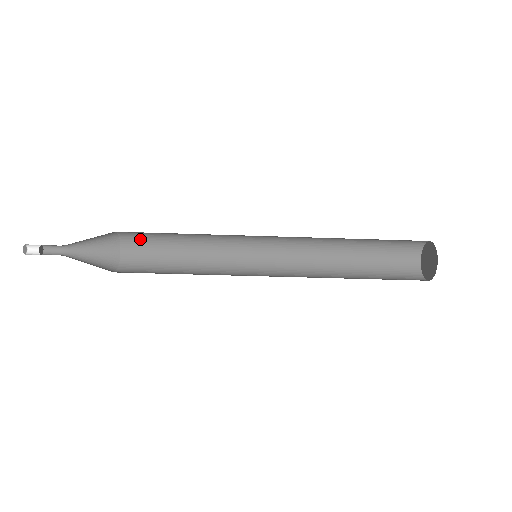
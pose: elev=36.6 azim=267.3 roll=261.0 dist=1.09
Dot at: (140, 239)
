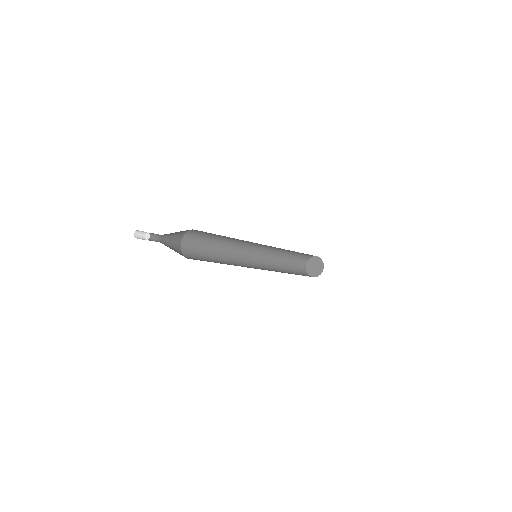
Dot at: (205, 232)
